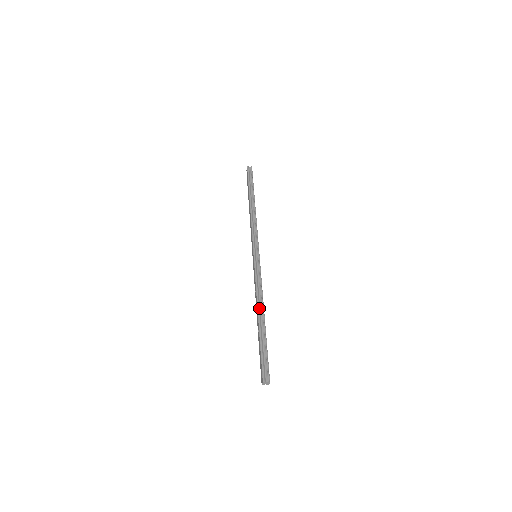
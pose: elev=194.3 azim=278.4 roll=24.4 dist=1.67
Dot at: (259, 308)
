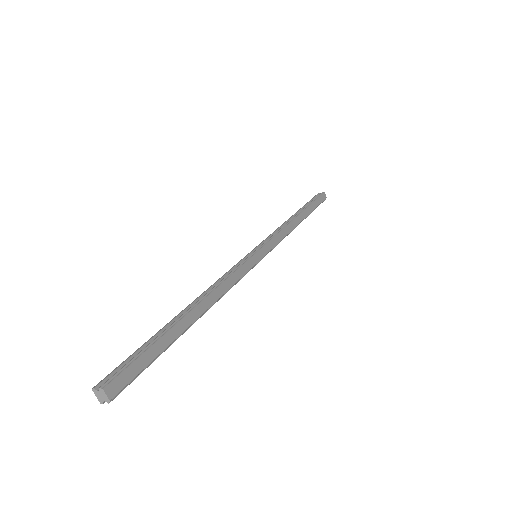
Dot at: (196, 300)
